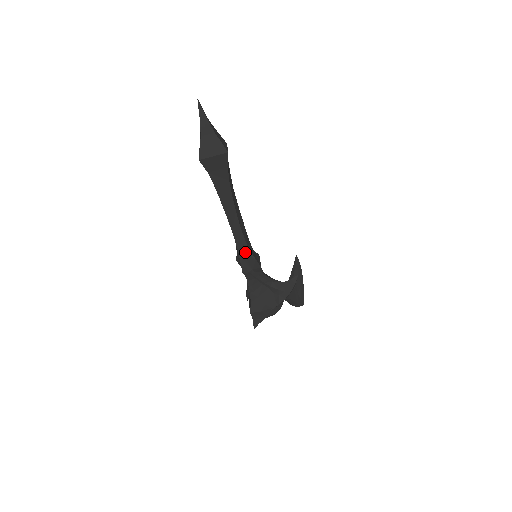
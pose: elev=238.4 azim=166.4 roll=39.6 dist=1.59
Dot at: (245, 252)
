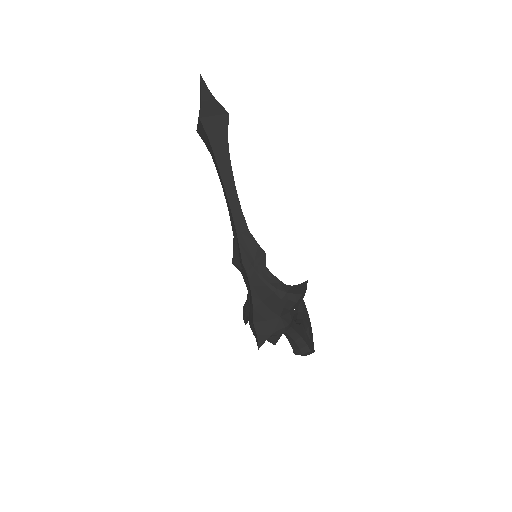
Dot at: (245, 236)
